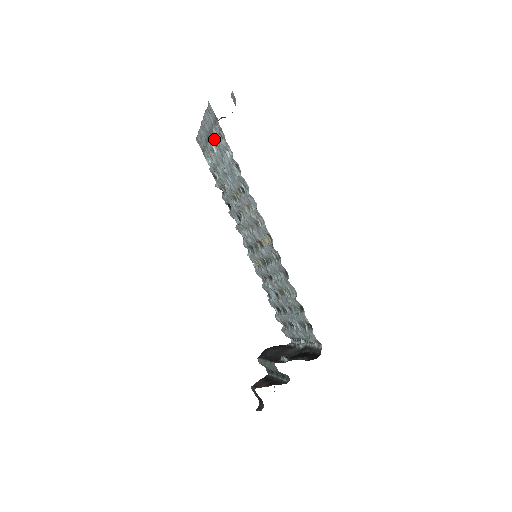
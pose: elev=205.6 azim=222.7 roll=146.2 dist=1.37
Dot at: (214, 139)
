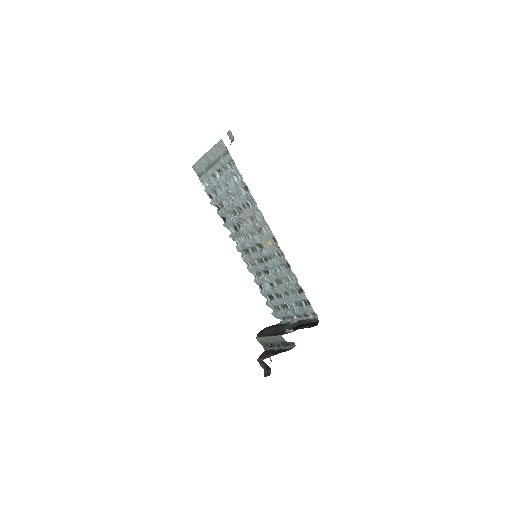
Dot at: (220, 167)
